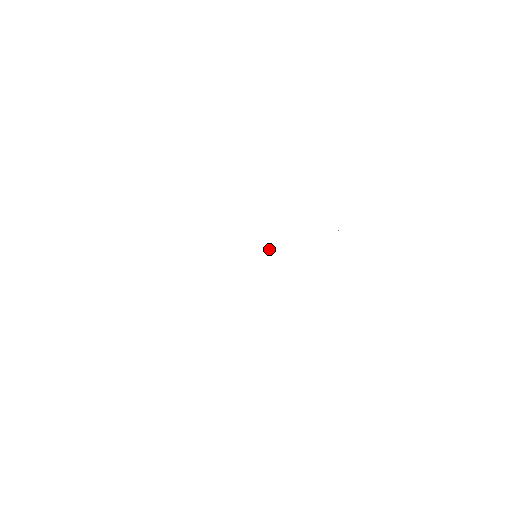
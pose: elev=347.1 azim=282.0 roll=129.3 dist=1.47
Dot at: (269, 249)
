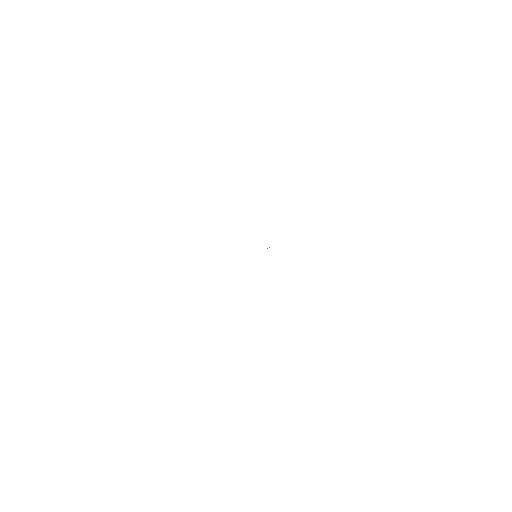
Dot at: (269, 247)
